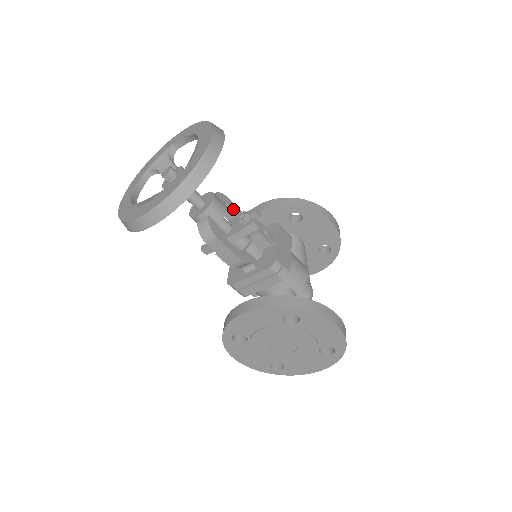
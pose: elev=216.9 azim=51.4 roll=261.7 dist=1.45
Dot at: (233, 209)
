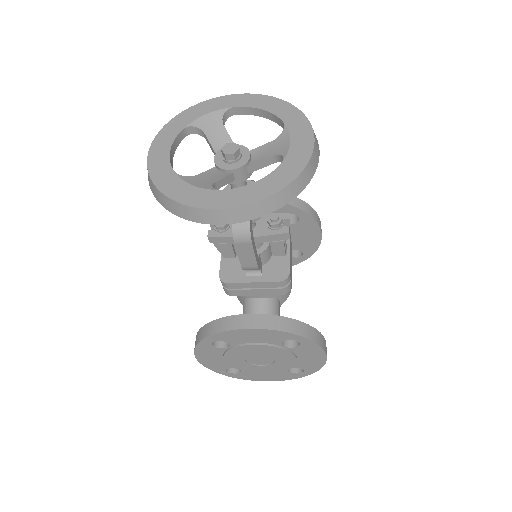
Dot at: occluded
